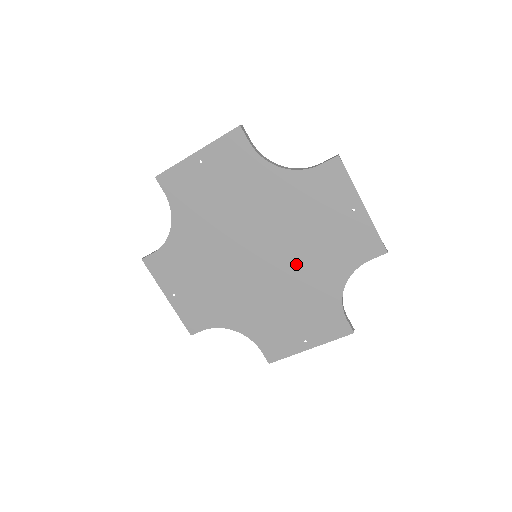
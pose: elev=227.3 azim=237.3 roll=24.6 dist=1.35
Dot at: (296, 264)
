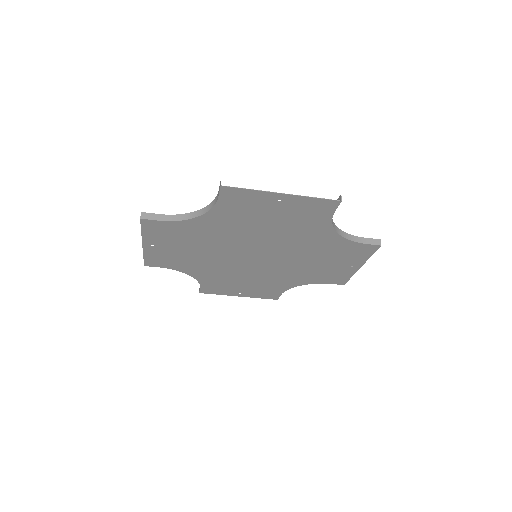
Dot at: (281, 269)
